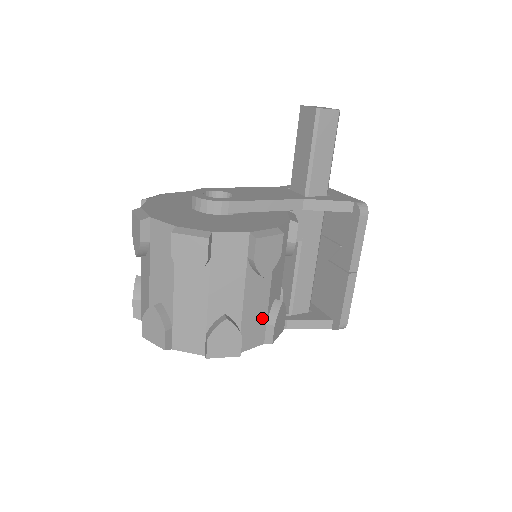
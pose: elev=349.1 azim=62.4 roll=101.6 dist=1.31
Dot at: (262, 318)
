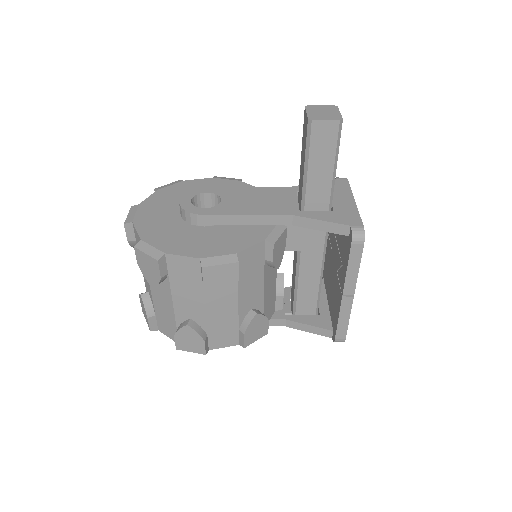
Dot at: (233, 325)
